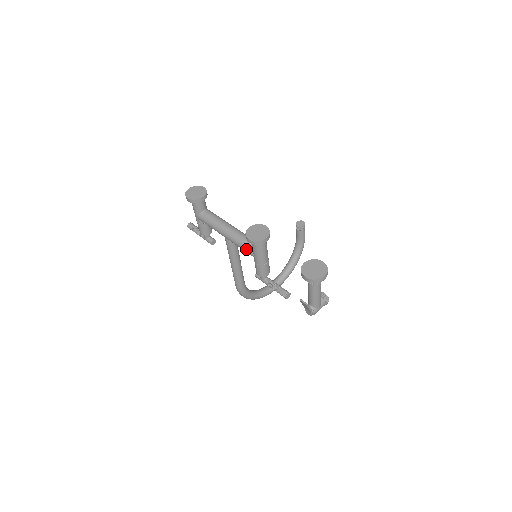
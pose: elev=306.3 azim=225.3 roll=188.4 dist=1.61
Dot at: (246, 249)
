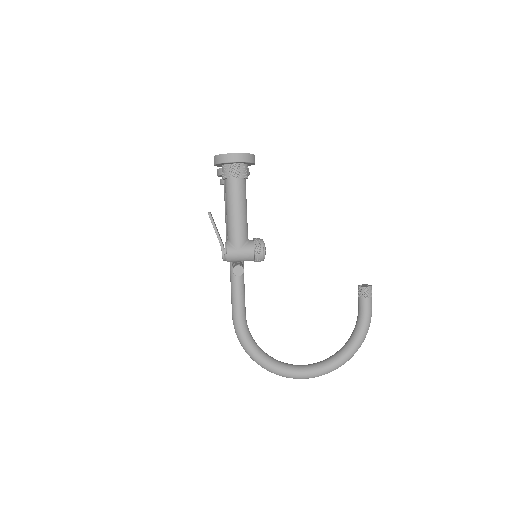
Dot at: occluded
